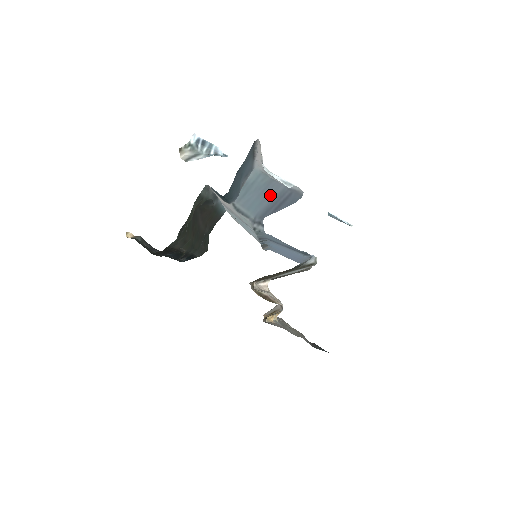
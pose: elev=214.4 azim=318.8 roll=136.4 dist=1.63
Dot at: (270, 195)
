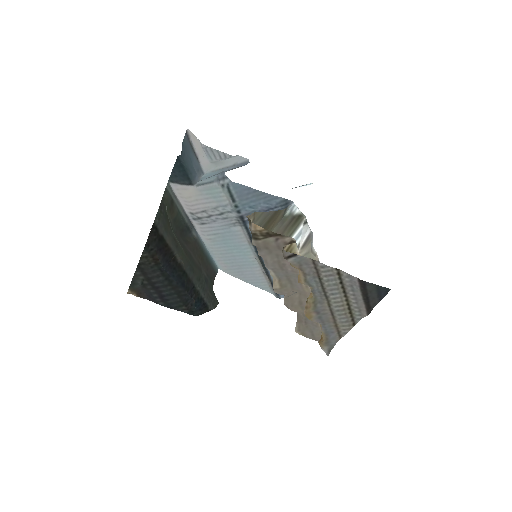
Dot at: occluded
